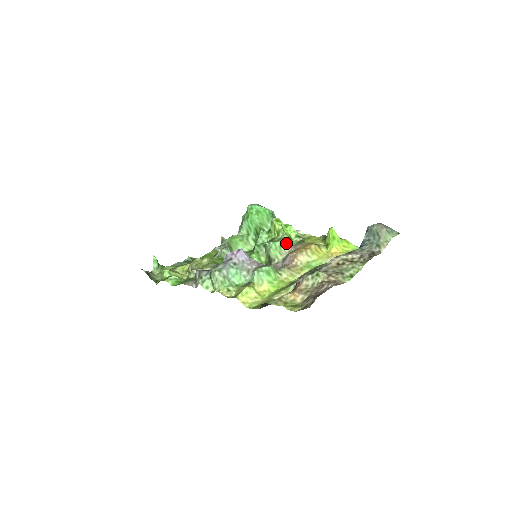
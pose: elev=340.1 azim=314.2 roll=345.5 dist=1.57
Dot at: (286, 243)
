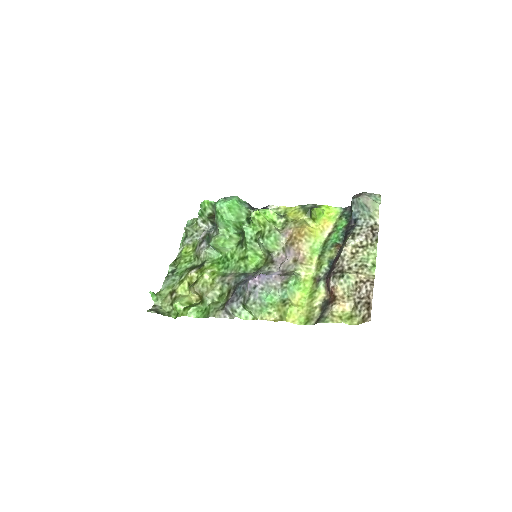
Dot at: (278, 234)
